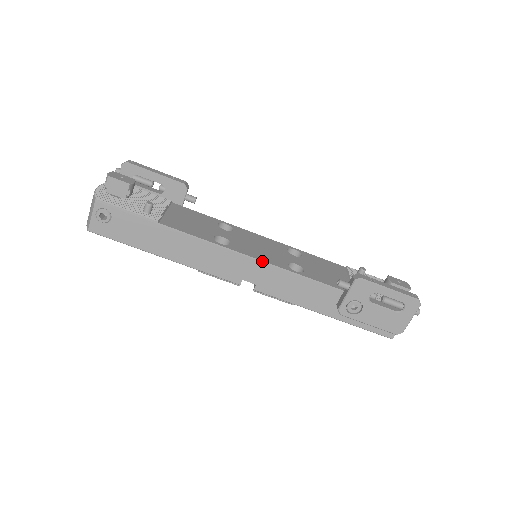
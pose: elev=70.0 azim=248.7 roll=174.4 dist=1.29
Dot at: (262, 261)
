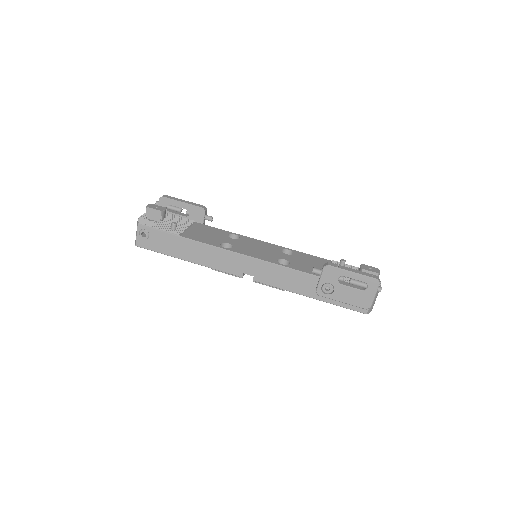
Dot at: (255, 258)
